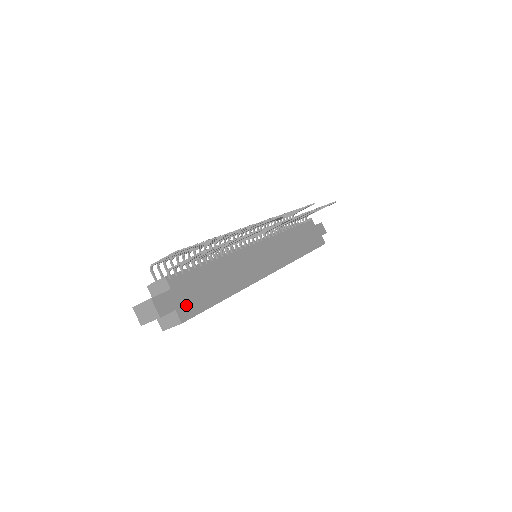
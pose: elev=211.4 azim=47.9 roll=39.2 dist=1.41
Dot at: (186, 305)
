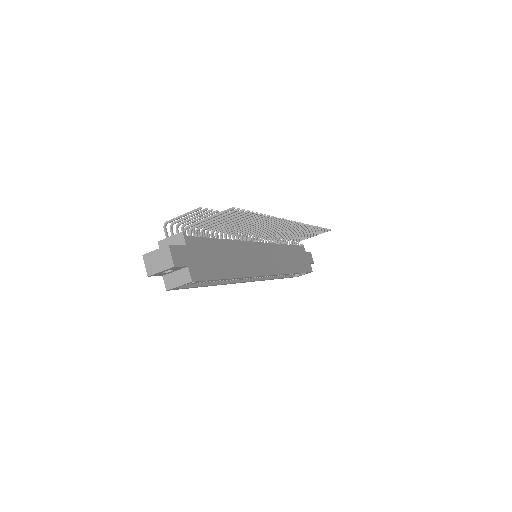
Dot at: (197, 267)
